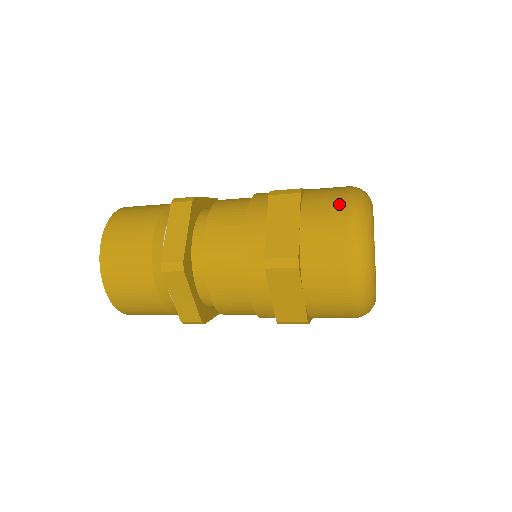
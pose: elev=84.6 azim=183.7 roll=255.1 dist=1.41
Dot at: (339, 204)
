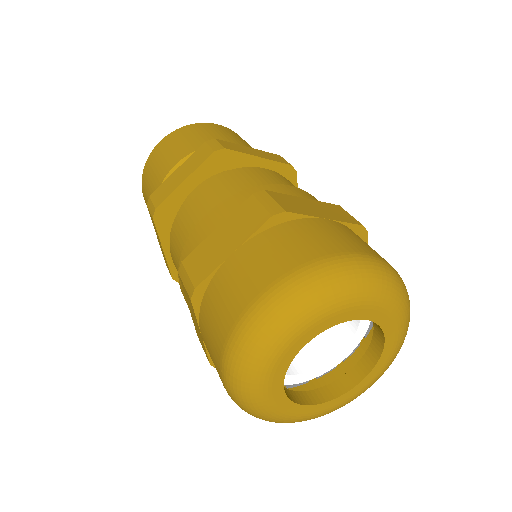
Dot at: (216, 350)
